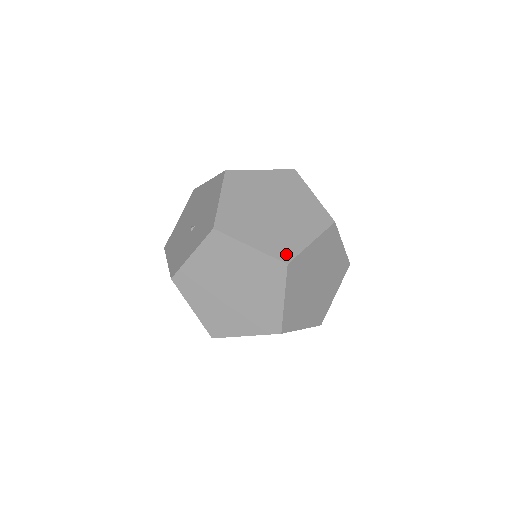
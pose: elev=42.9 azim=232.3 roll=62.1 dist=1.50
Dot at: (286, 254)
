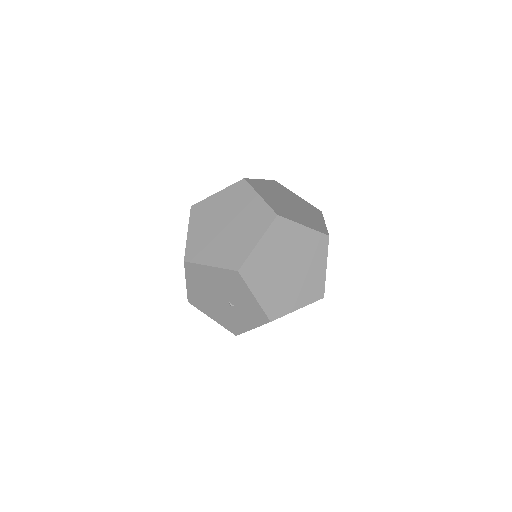
Dot at: occluded
